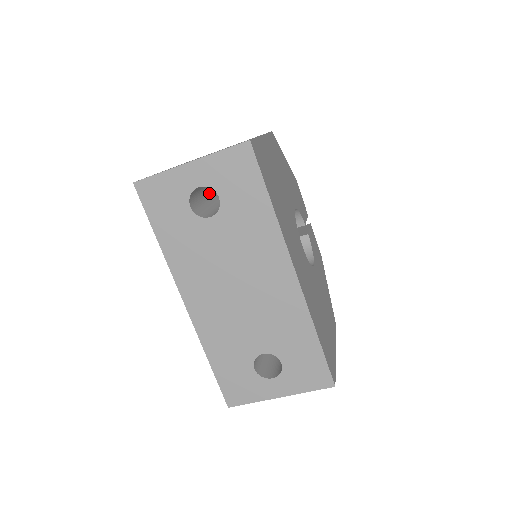
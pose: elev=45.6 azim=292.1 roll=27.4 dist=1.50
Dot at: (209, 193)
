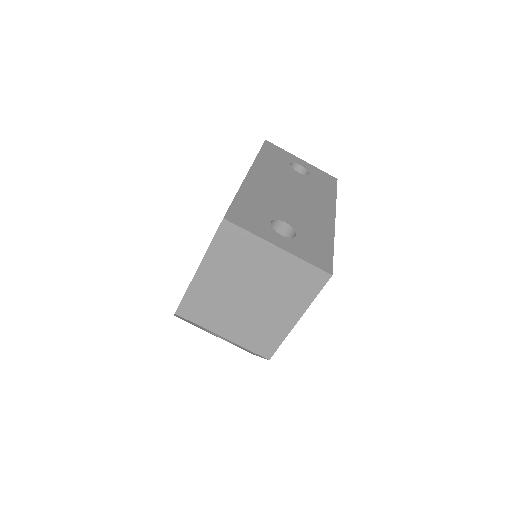
Dot at: occluded
